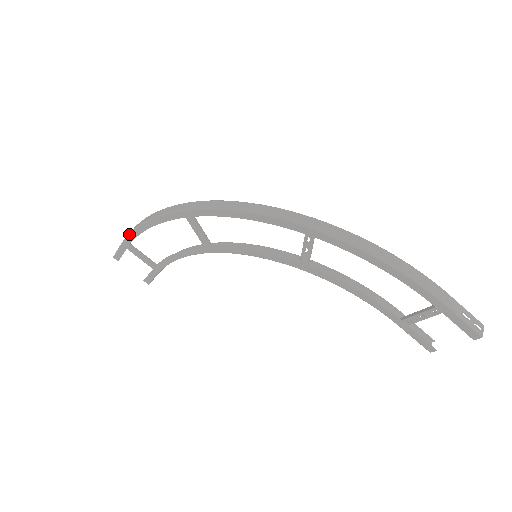
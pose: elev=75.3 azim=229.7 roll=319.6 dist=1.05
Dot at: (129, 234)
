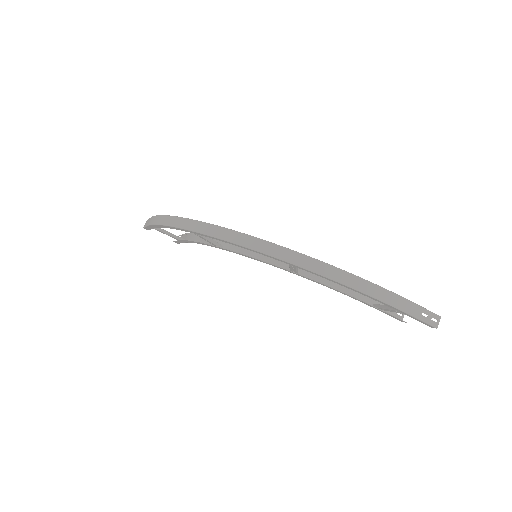
Dot at: (151, 225)
